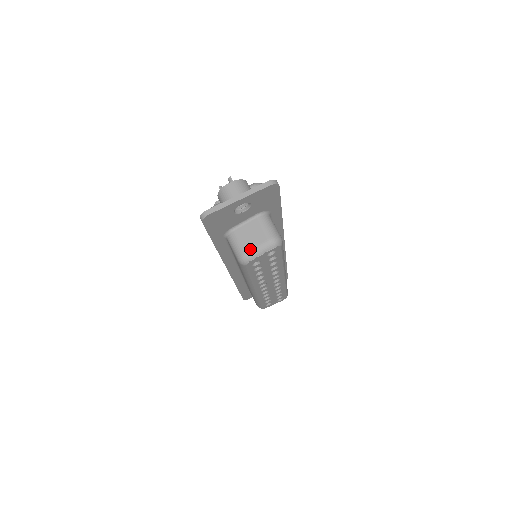
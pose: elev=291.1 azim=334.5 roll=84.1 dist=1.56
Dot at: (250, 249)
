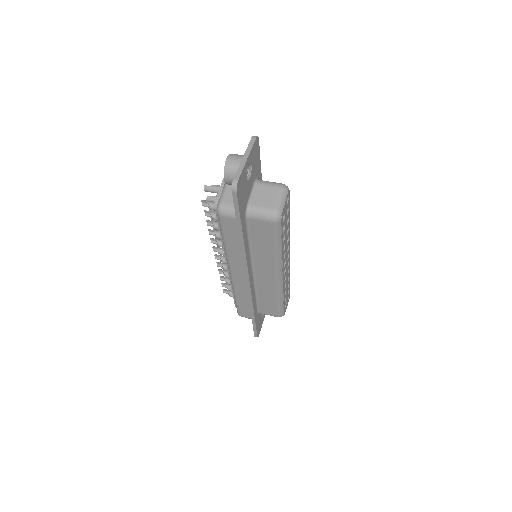
Dot at: (275, 203)
